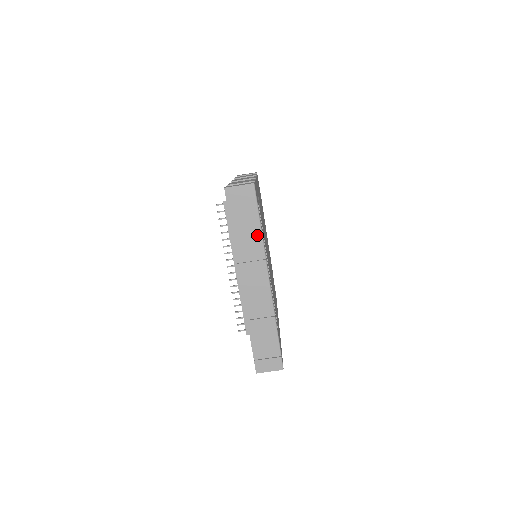
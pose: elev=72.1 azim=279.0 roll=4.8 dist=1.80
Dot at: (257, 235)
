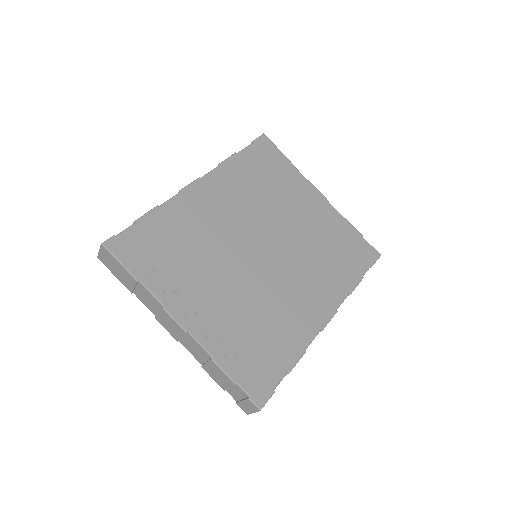
Dot at: (142, 287)
